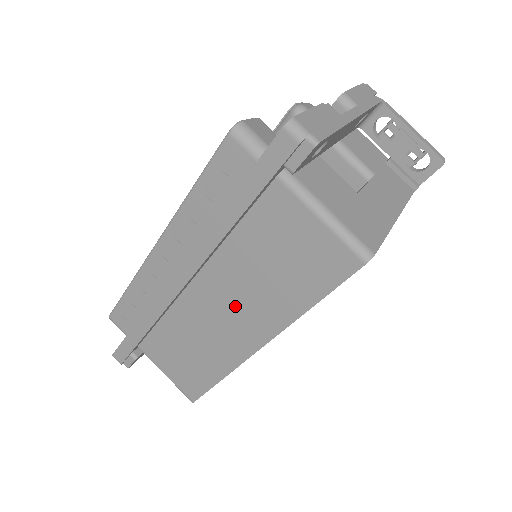
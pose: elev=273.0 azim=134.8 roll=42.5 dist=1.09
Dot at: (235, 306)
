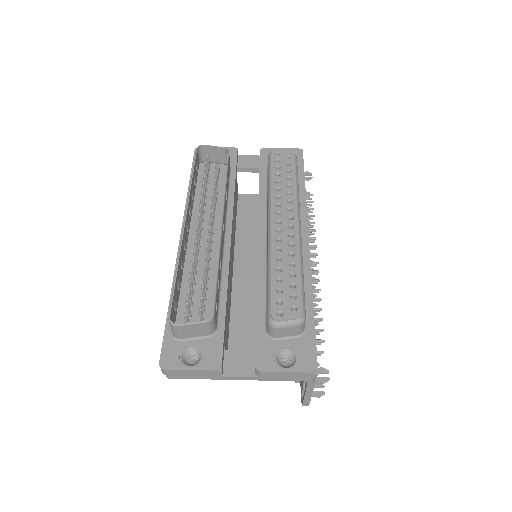
Dot at: occluded
